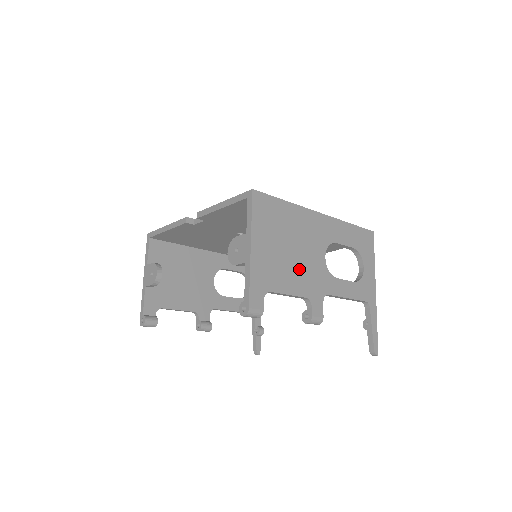
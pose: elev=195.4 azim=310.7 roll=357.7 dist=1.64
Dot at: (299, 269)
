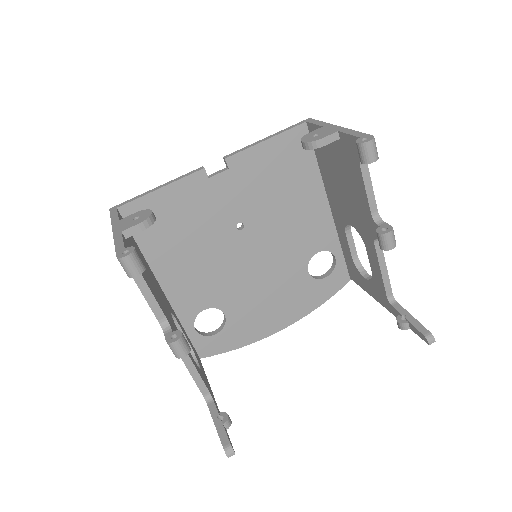
Dot at: occluded
